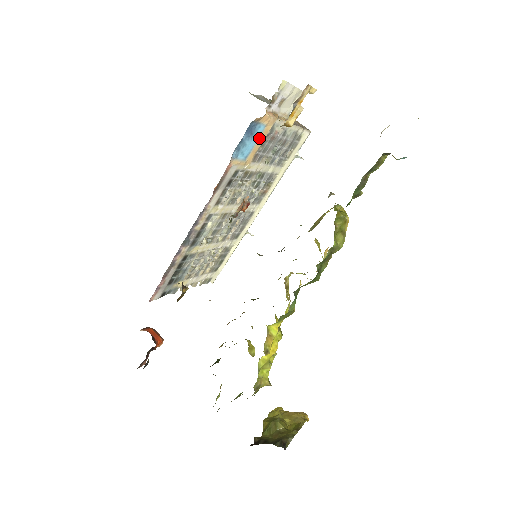
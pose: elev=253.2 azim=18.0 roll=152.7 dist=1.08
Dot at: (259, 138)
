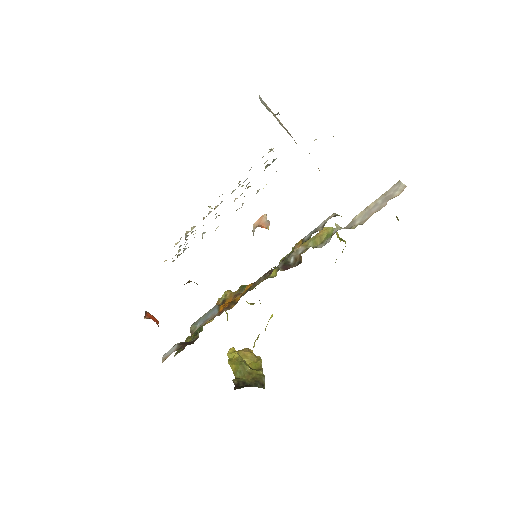
Dot at: occluded
